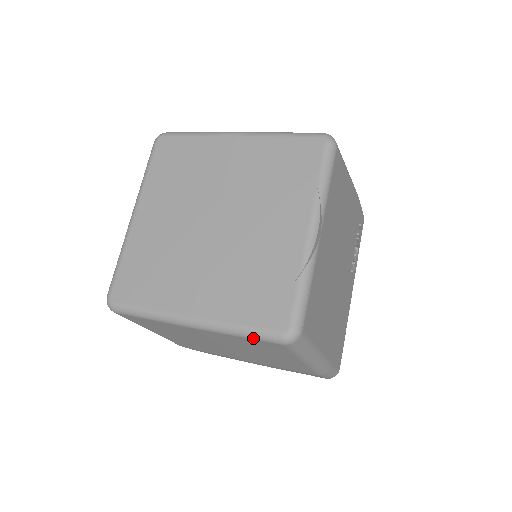
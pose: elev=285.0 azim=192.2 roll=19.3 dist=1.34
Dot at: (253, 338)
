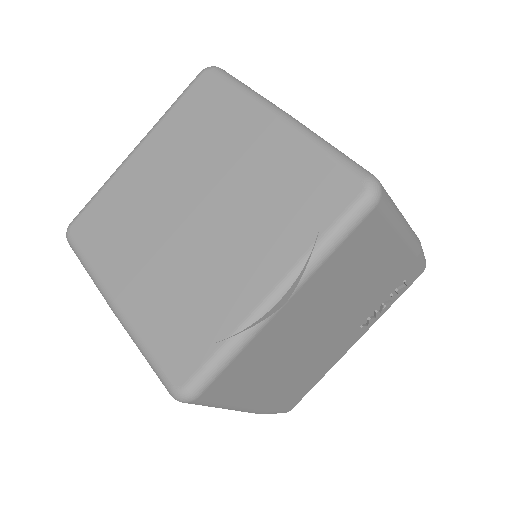
Dot at: (152, 367)
